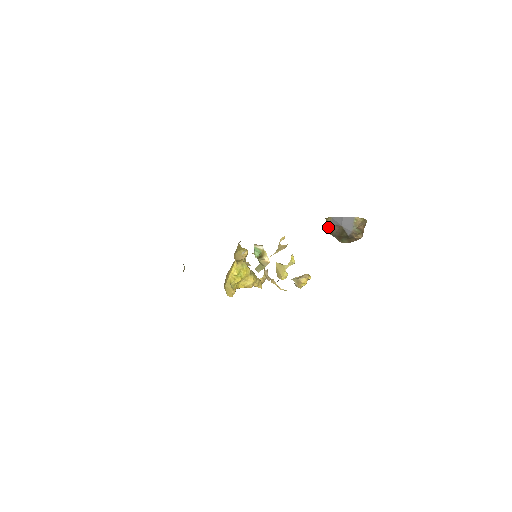
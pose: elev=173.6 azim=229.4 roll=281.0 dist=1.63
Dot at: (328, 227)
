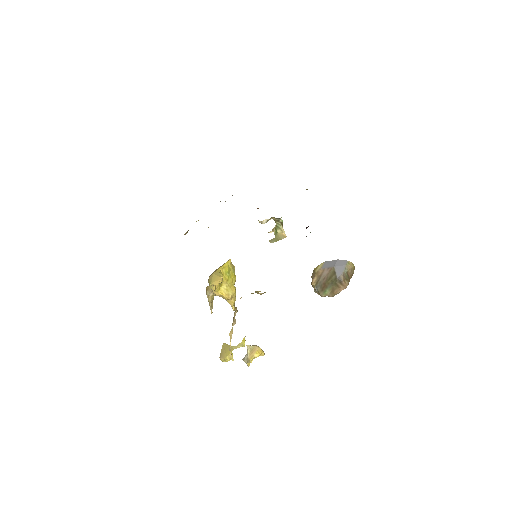
Dot at: (315, 276)
